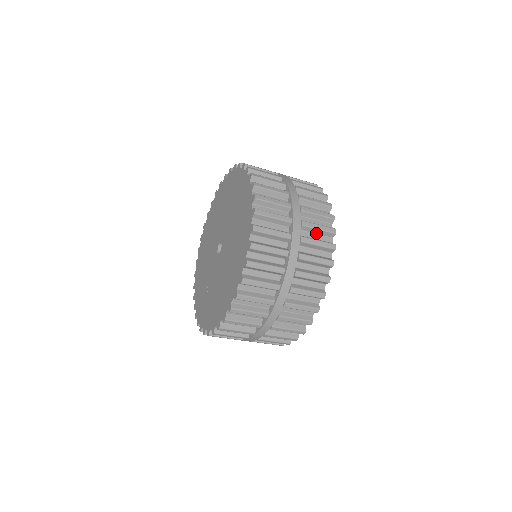
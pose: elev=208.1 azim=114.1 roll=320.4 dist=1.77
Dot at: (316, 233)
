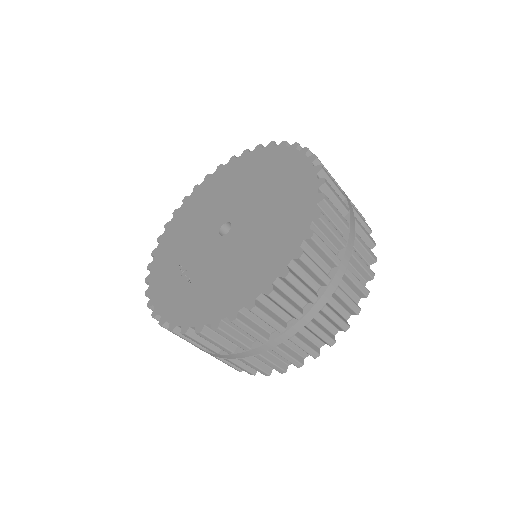
Dot at: (360, 253)
